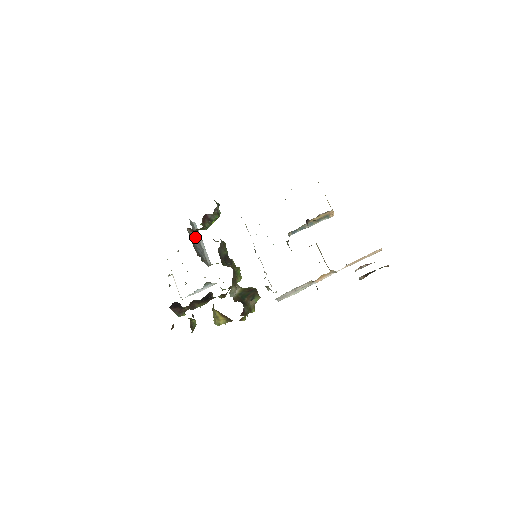
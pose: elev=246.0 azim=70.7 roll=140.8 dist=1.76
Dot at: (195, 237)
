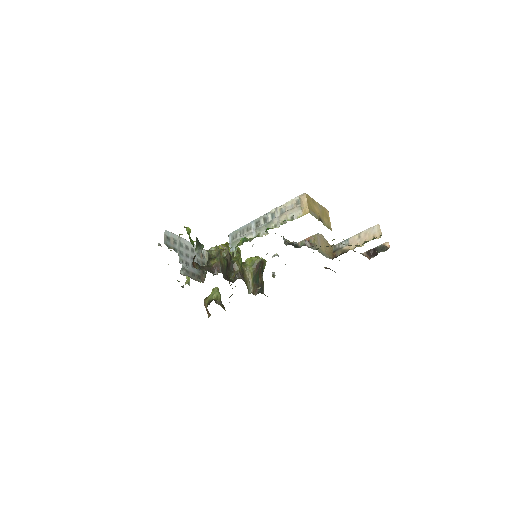
Dot at: (181, 253)
